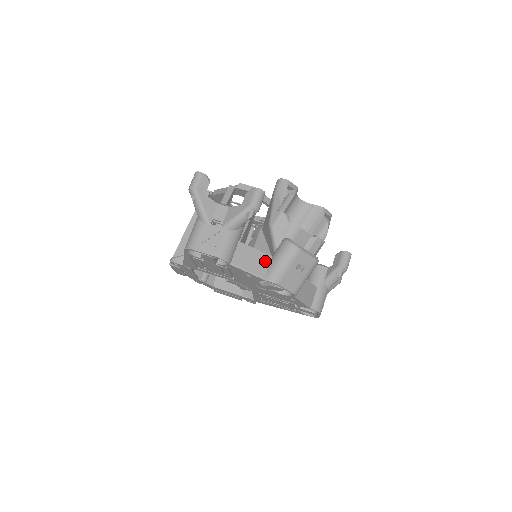
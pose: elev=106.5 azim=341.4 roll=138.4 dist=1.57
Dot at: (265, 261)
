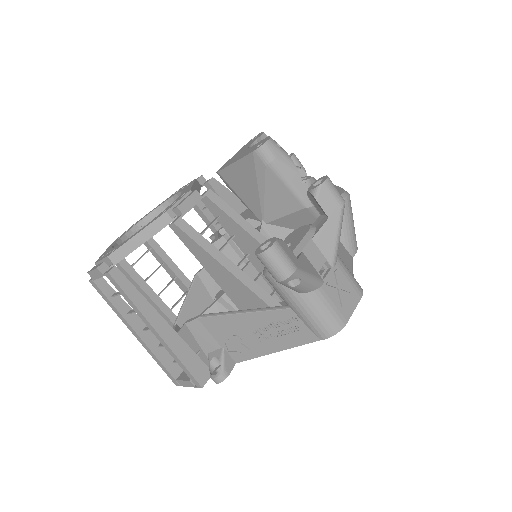
Dot at: (339, 243)
